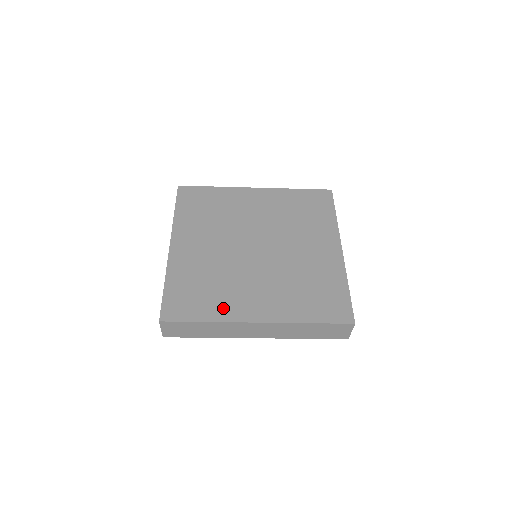
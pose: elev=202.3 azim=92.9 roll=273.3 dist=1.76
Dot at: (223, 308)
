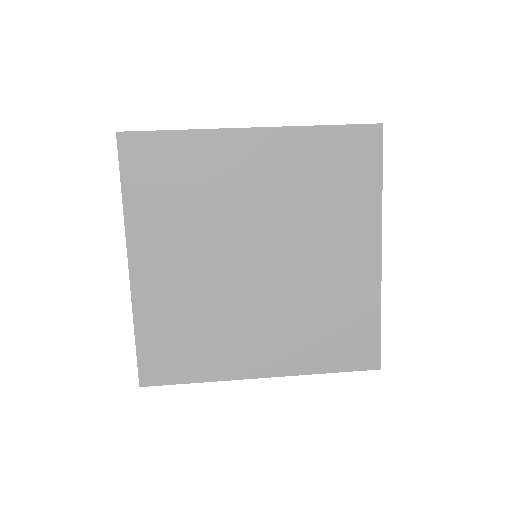
Dot at: (217, 362)
